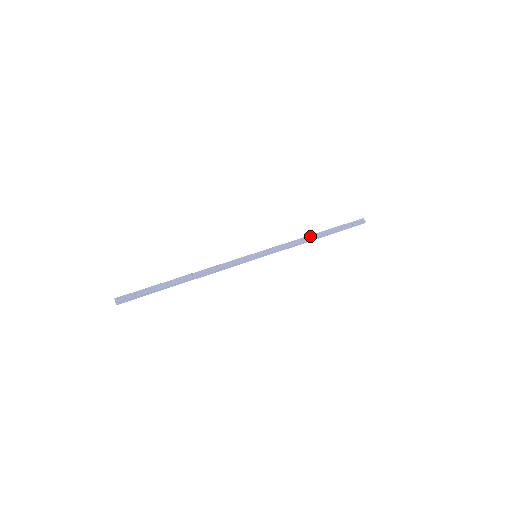
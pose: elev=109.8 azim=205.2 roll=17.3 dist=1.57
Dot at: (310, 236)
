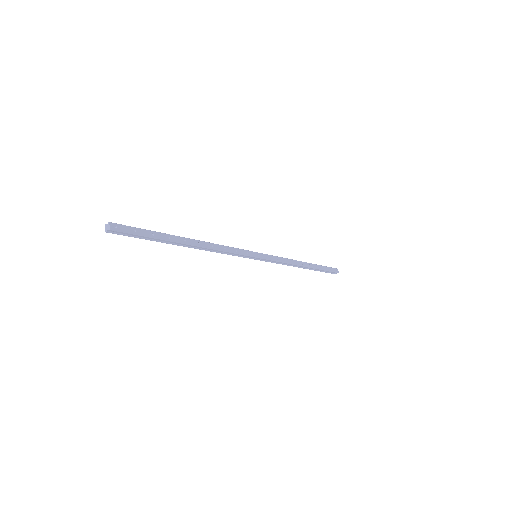
Dot at: (301, 262)
